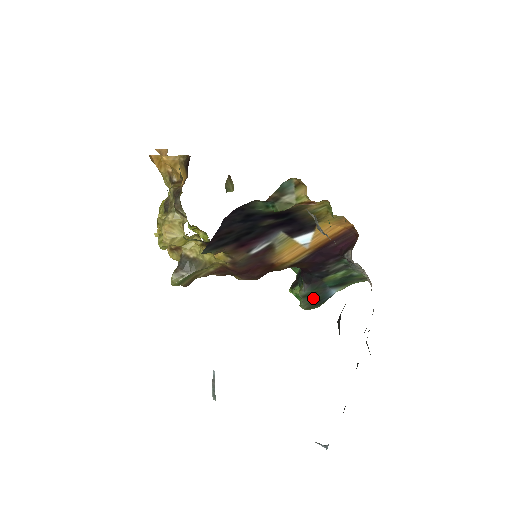
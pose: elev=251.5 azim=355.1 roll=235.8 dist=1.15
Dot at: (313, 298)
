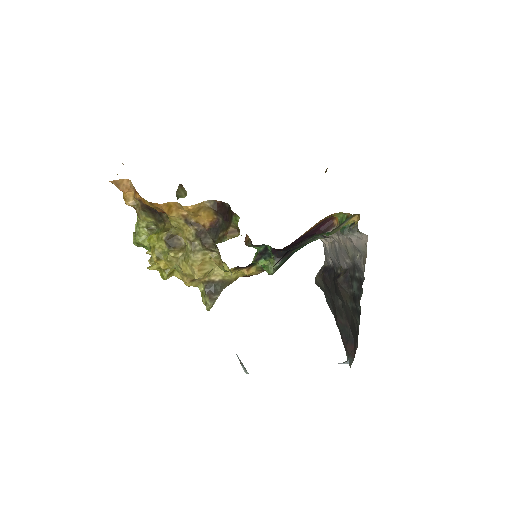
Dot at: (281, 265)
